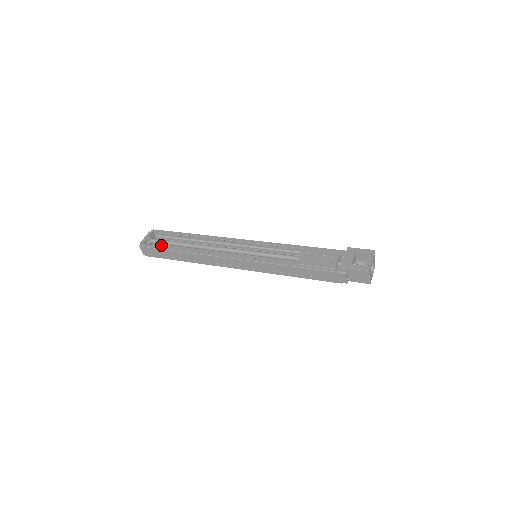
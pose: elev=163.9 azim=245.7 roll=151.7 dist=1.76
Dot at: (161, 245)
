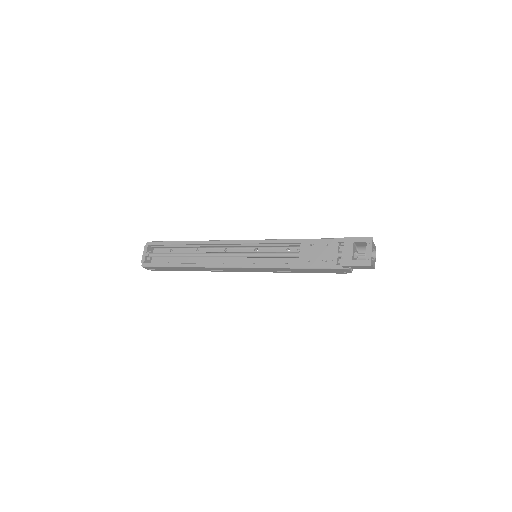
Dot at: occluded
